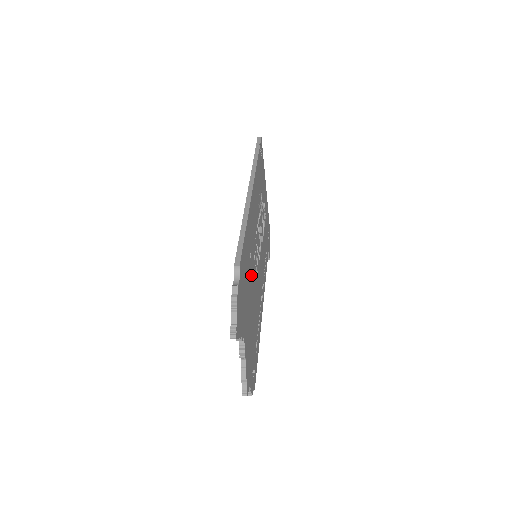
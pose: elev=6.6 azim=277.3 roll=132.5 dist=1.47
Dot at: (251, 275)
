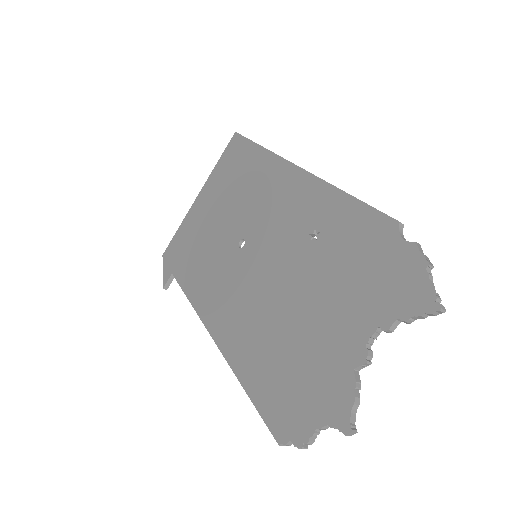
Dot at: (310, 265)
